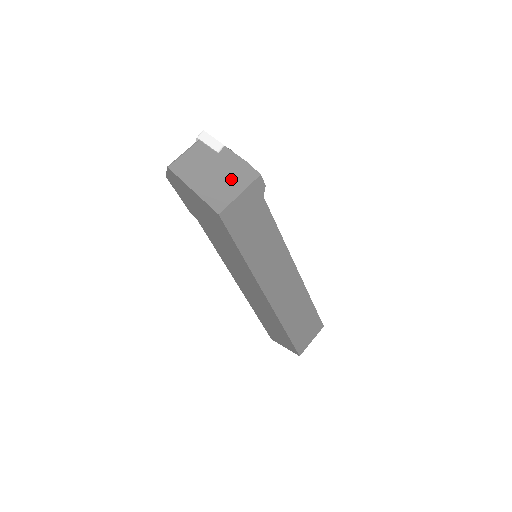
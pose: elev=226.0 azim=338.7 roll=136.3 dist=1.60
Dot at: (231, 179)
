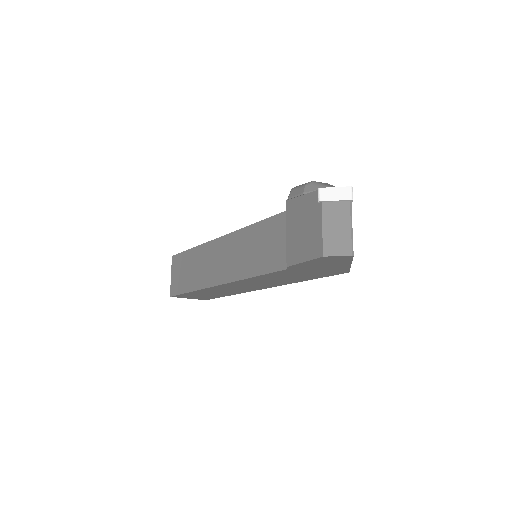
Dot at: occluded
